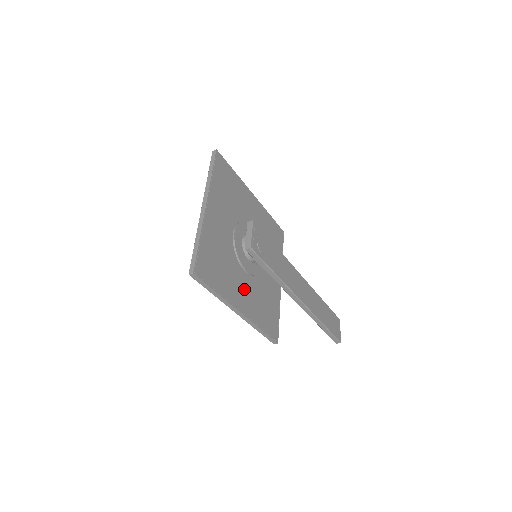
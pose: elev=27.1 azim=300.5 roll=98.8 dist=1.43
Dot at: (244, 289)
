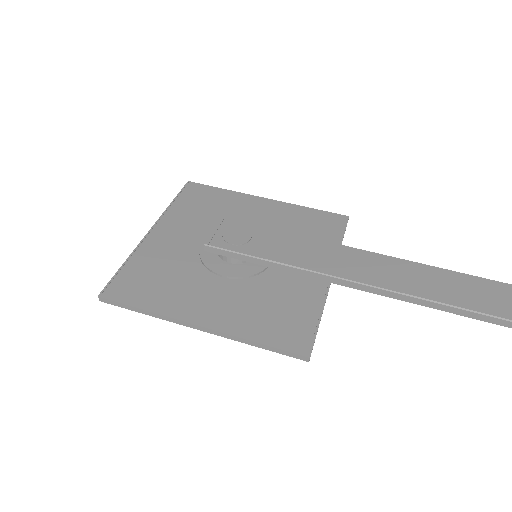
Dot at: (215, 297)
